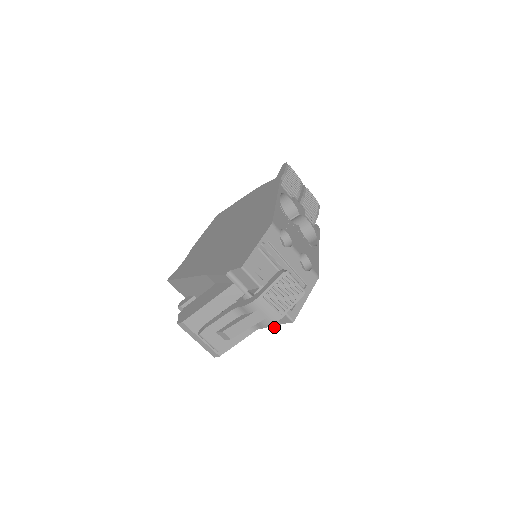
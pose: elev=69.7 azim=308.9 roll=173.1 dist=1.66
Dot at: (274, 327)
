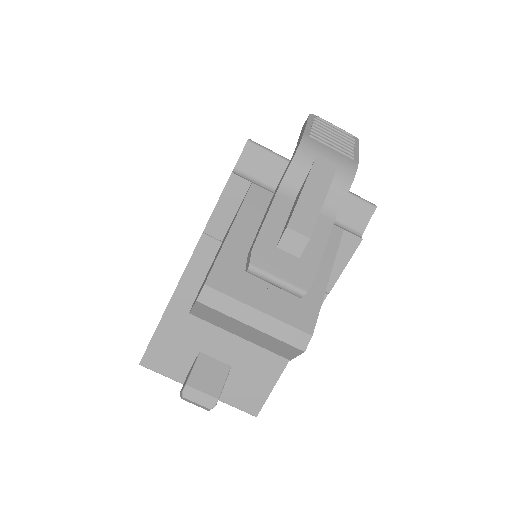
Dot at: (357, 245)
